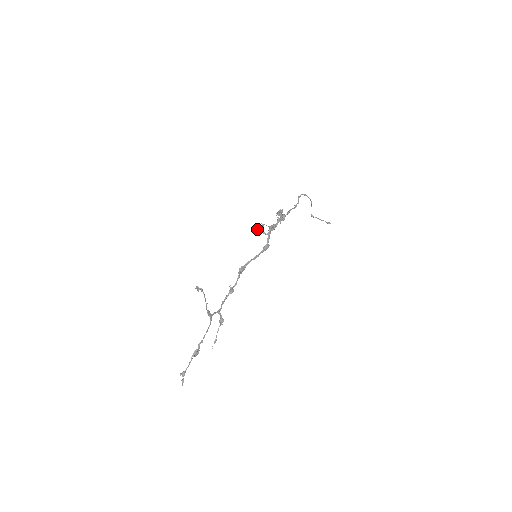
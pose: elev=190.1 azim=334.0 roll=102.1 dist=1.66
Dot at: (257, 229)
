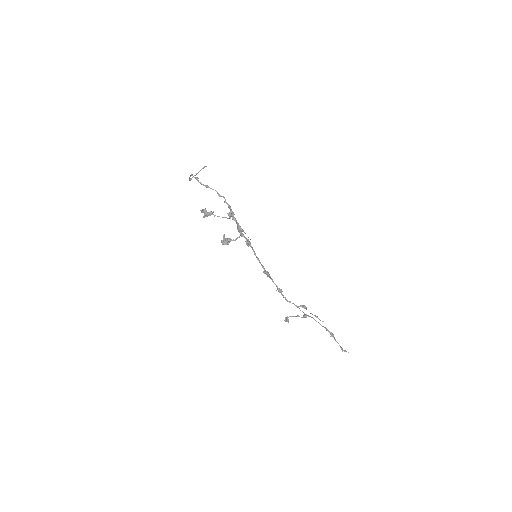
Dot at: occluded
